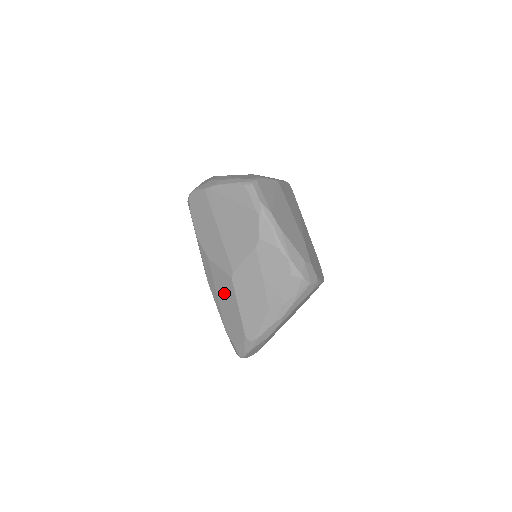
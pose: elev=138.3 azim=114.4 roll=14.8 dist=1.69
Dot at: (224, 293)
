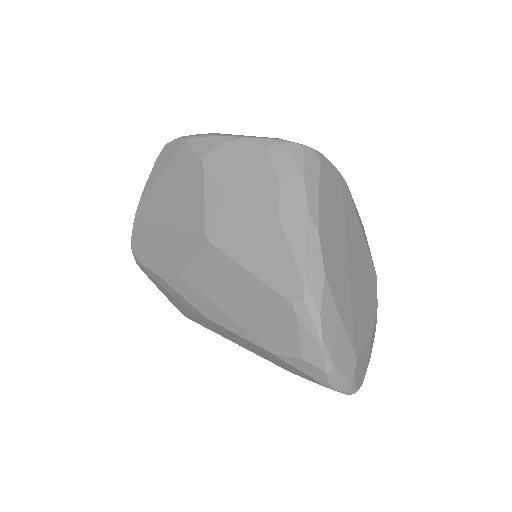
Dot at: (223, 287)
